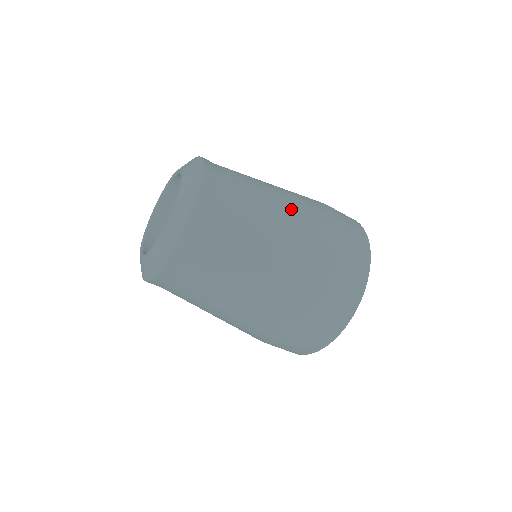
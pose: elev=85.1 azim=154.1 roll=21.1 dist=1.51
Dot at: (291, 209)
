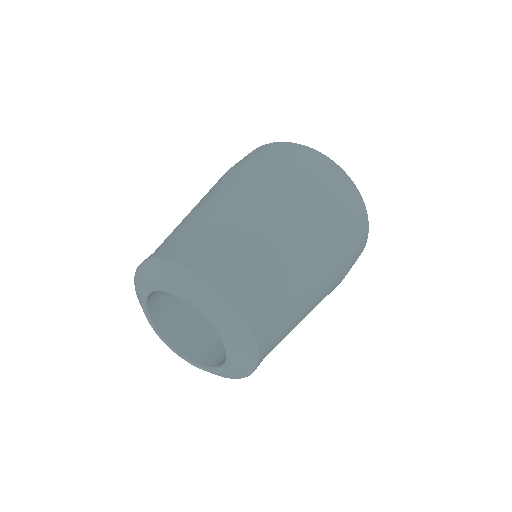
Dot at: (255, 200)
